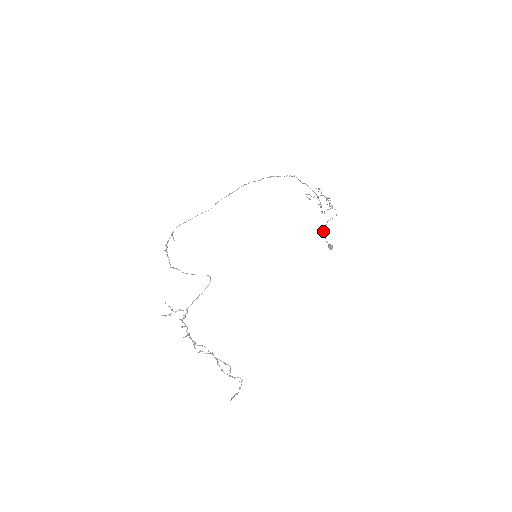
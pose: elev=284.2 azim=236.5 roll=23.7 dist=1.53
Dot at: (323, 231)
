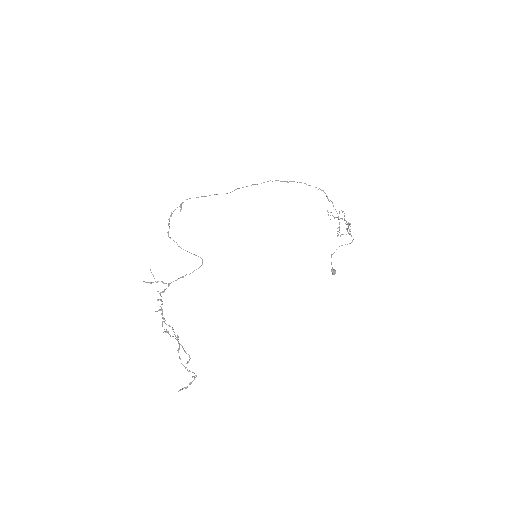
Dot at: (332, 254)
